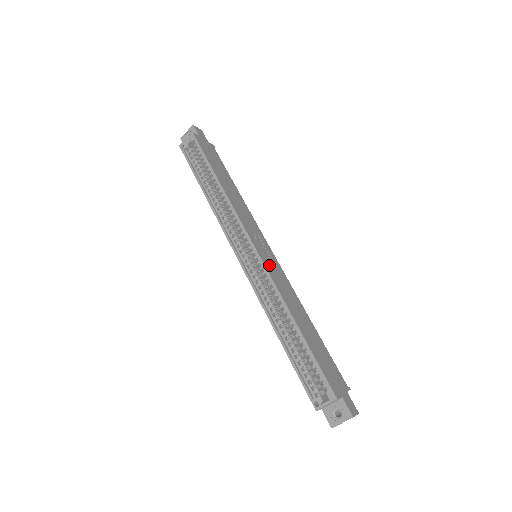
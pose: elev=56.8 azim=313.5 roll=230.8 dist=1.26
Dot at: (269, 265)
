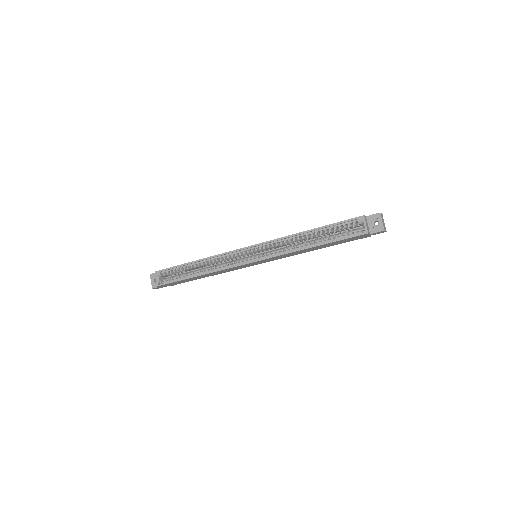
Dot at: occluded
